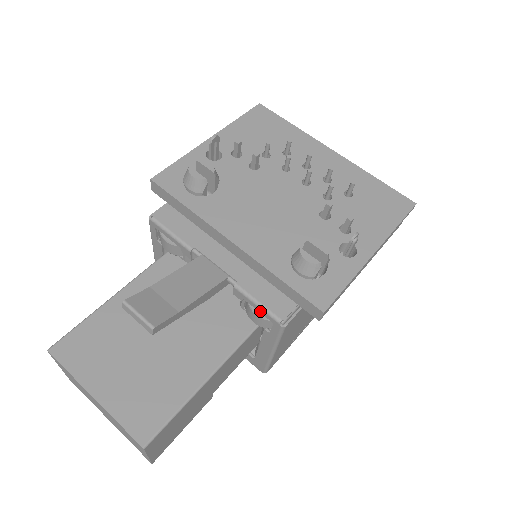
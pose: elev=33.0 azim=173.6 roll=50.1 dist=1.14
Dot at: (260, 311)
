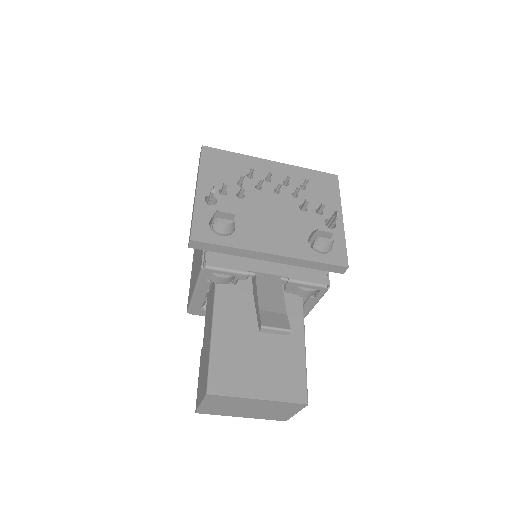
Dot at: (310, 287)
